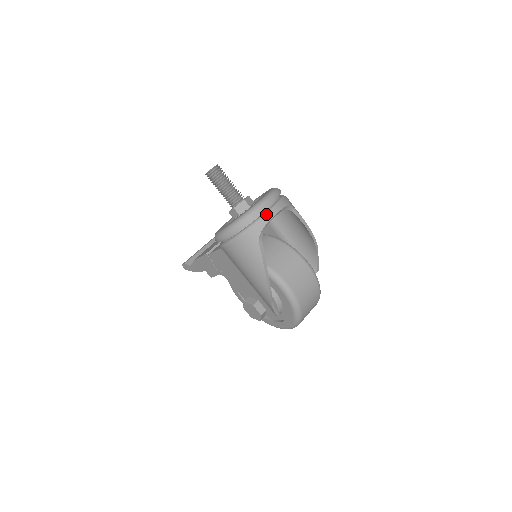
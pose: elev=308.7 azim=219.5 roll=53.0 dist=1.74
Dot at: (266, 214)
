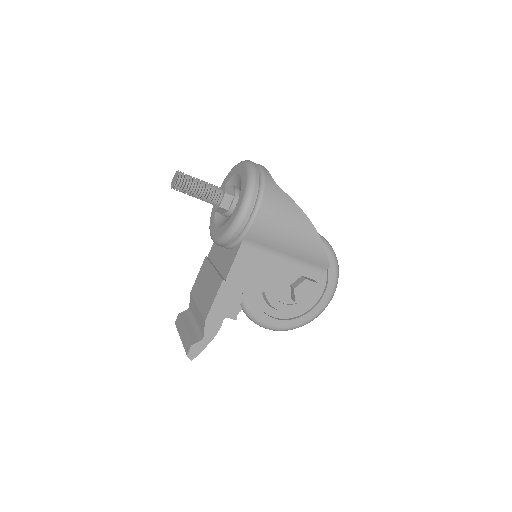
Dot at: (260, 166)
